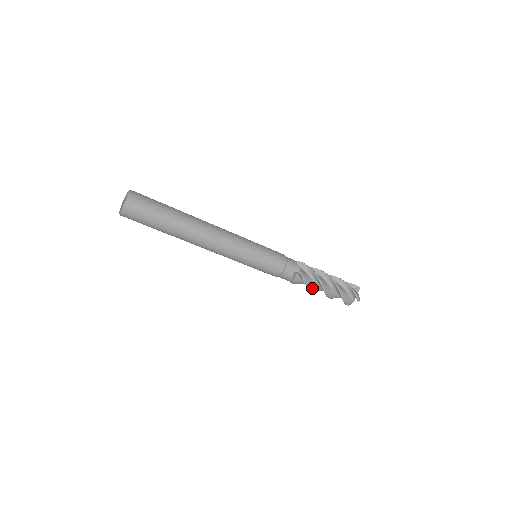
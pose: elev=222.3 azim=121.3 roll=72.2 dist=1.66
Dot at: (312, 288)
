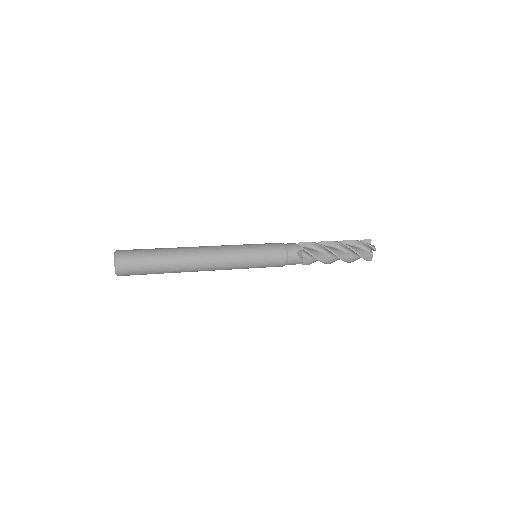
Dot at: occluded
